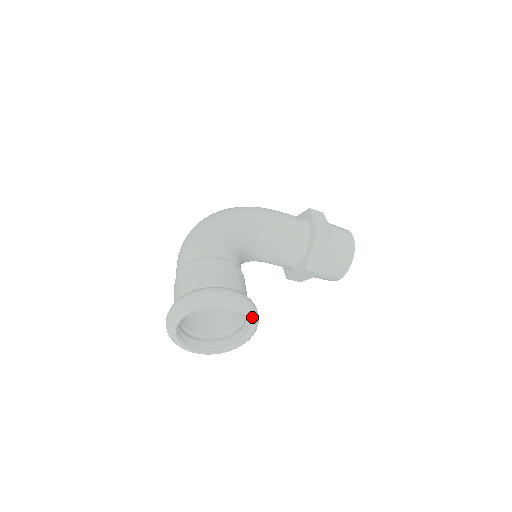
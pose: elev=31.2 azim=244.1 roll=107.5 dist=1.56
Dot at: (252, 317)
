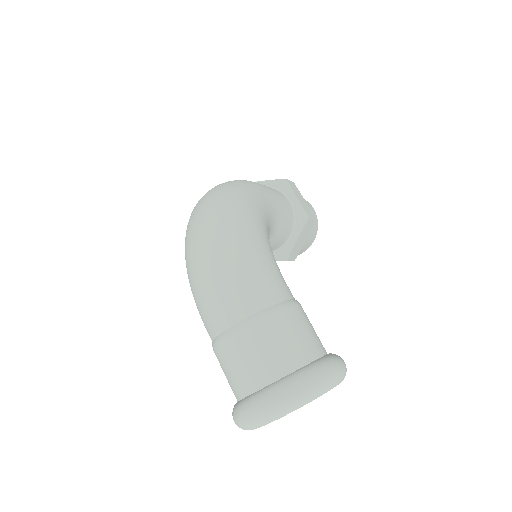
Dot at: occluded
